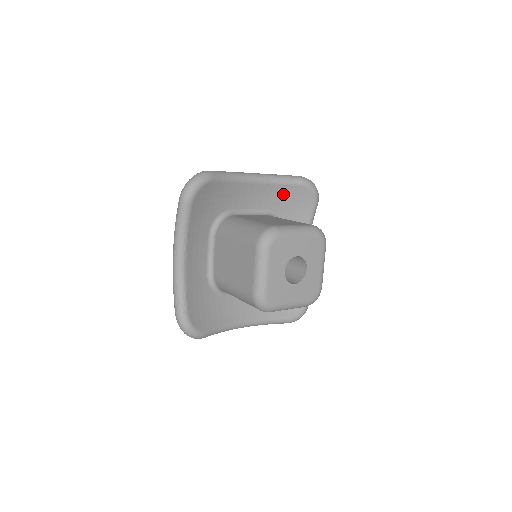
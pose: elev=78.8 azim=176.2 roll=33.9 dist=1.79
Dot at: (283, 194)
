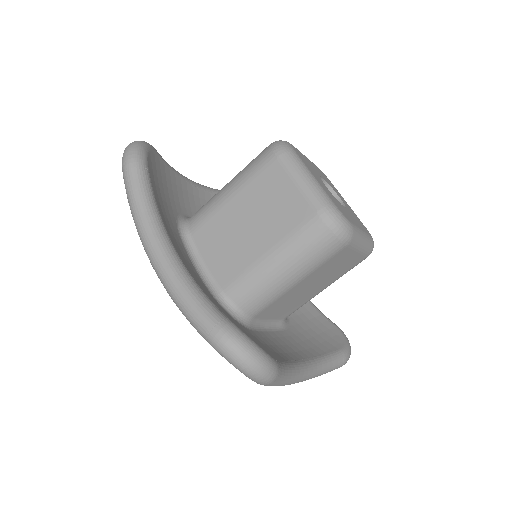
Dot at: occluded
